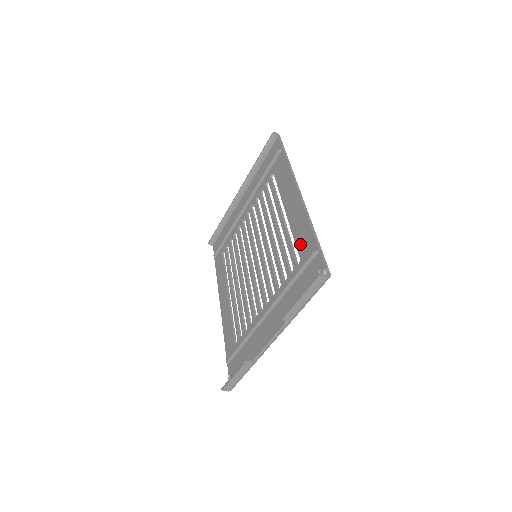
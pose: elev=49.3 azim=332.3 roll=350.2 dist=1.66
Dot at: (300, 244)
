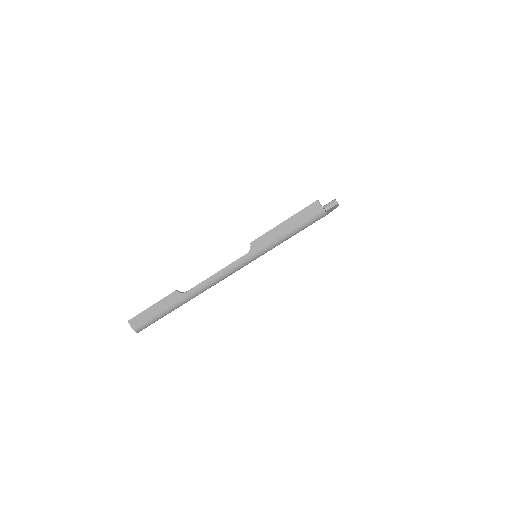
Dot at: occluded
